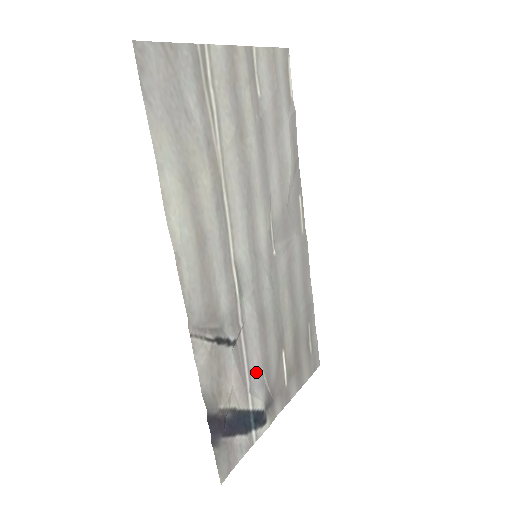
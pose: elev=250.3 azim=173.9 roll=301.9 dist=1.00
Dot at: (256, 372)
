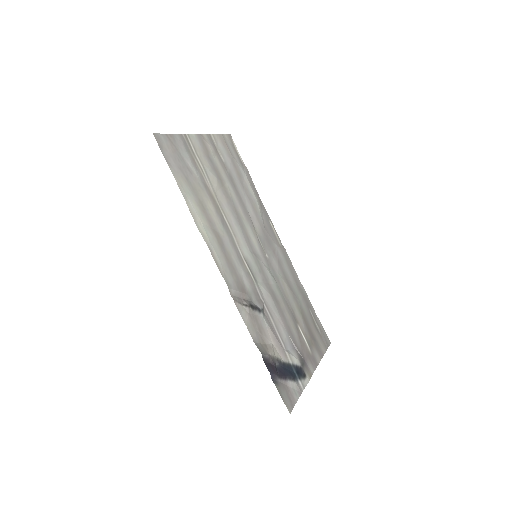
Dot at: (285, 336)
